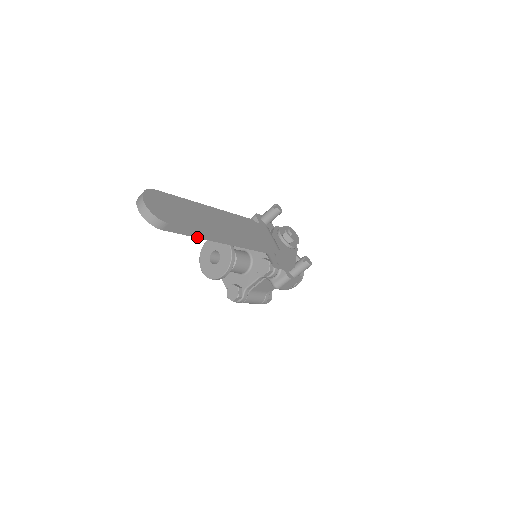
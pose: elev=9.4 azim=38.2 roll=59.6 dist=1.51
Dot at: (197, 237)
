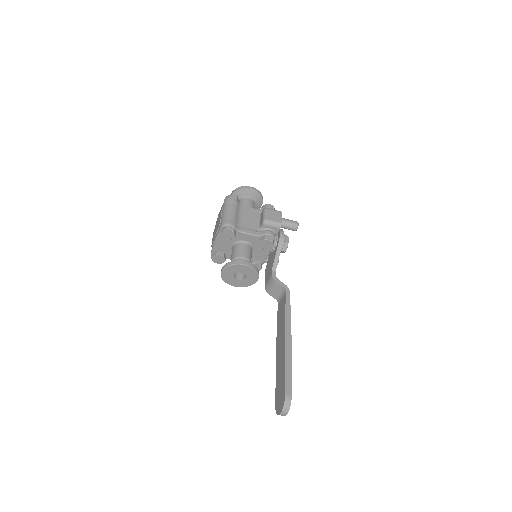
Dot at: (276, 377)
